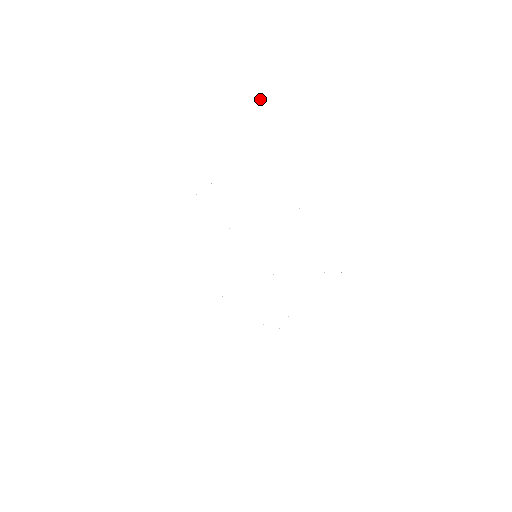
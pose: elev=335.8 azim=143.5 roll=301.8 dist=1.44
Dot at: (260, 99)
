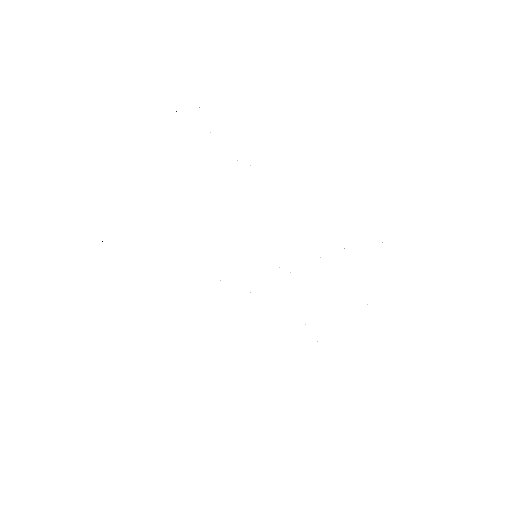
Dot at: occluded
